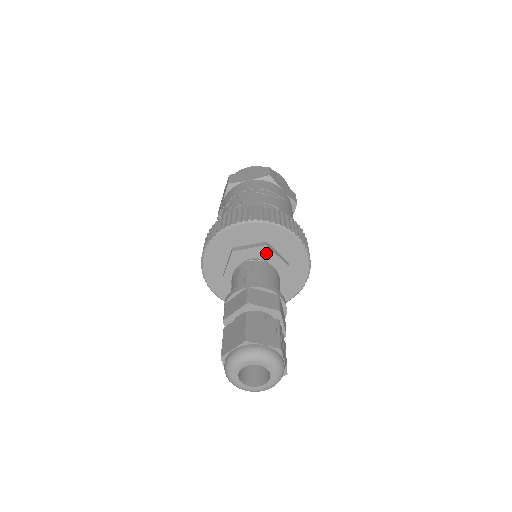
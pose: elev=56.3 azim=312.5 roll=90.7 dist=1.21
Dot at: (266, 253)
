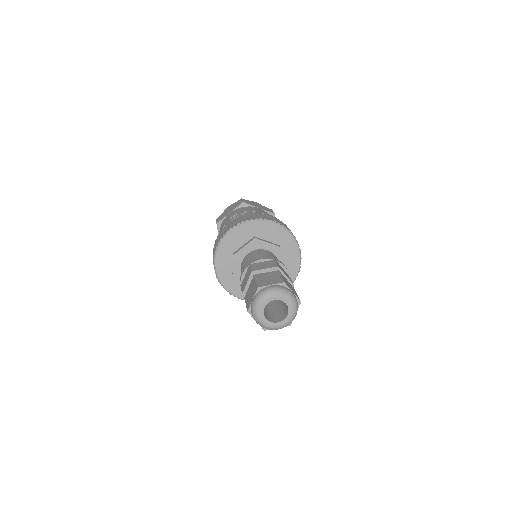
Dot at: (276, 253)
